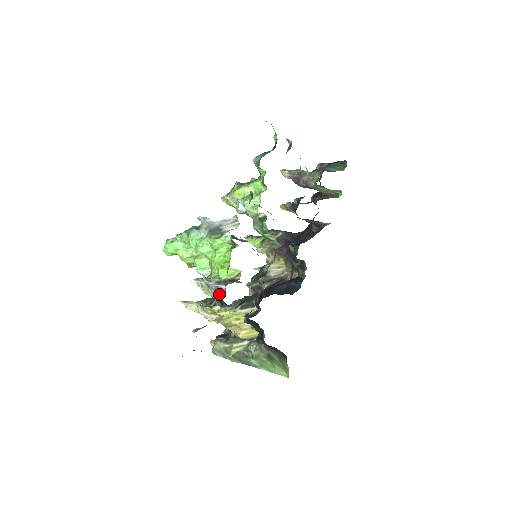
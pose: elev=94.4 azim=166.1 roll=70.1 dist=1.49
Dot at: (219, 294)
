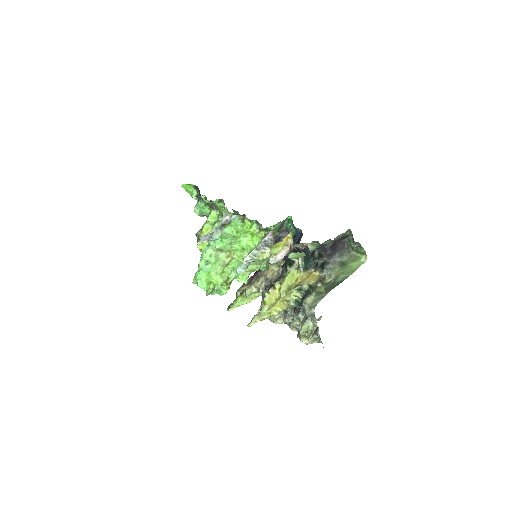
Dot at: occluded
